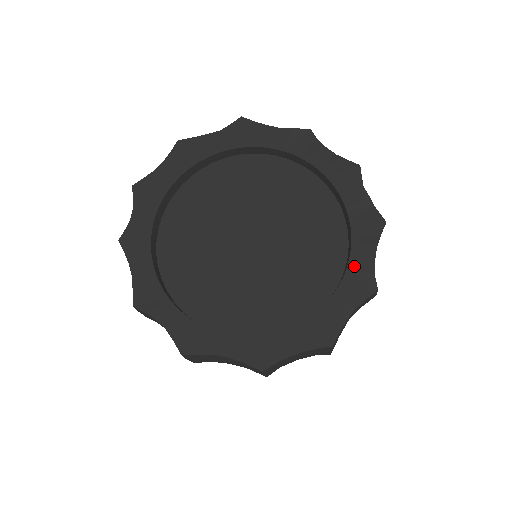
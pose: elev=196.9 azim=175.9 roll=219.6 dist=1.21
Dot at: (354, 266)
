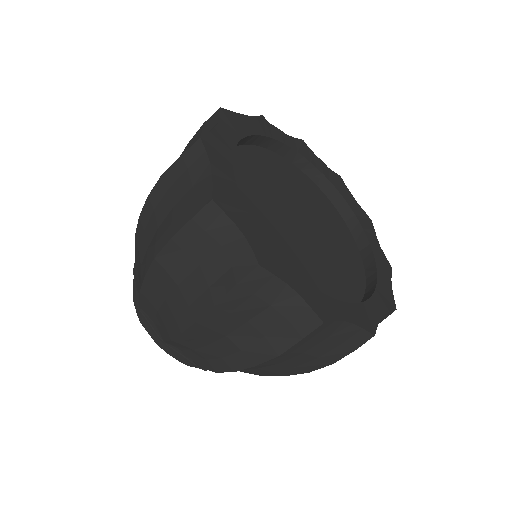
Dot at: (356, 211)
